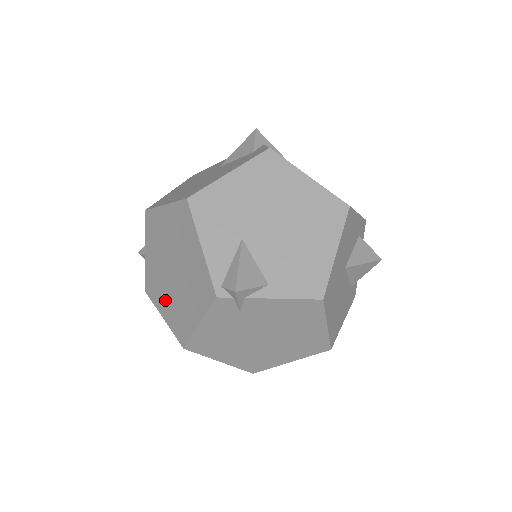
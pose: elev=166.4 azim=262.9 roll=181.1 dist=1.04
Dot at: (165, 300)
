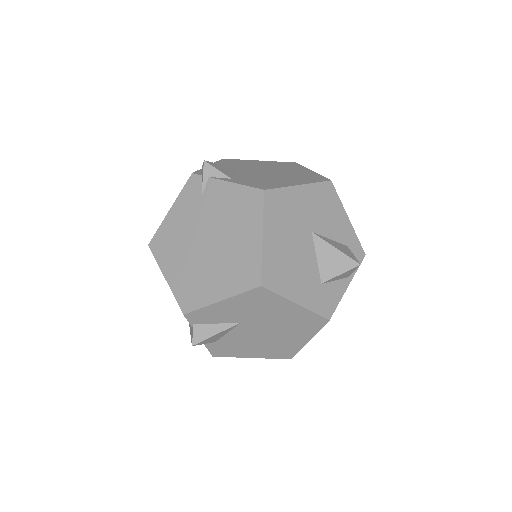
Dot at: occluded
